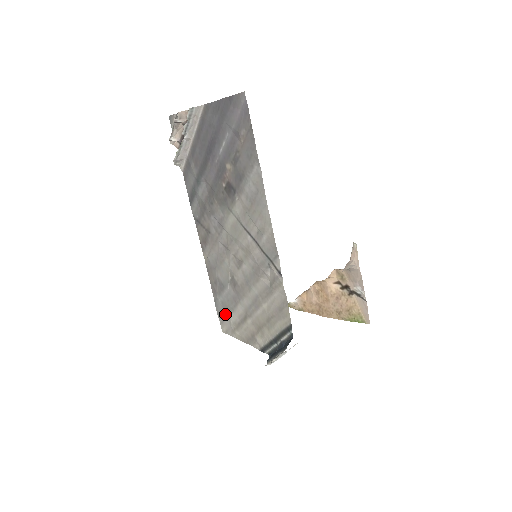
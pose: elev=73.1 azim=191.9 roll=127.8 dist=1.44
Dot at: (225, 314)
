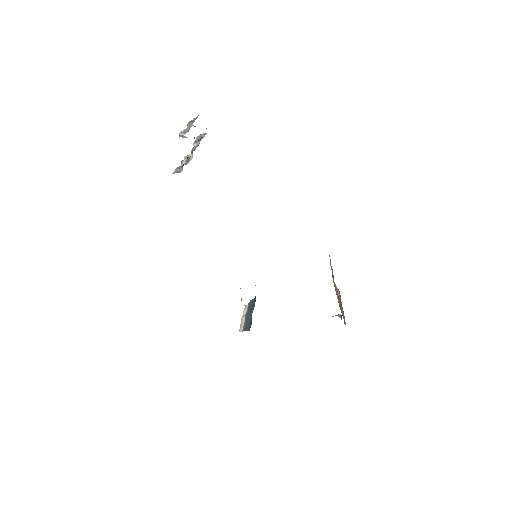
Dot at: occluded
